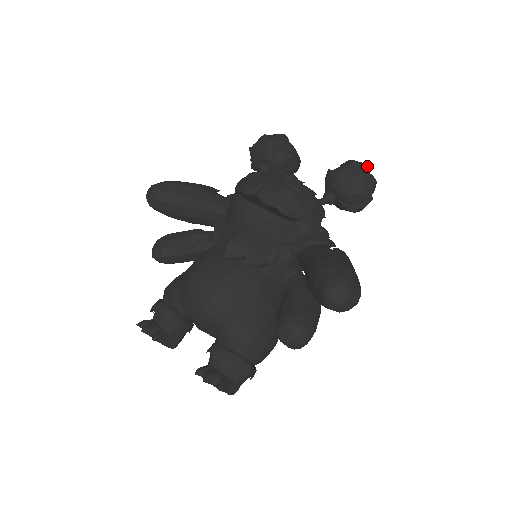
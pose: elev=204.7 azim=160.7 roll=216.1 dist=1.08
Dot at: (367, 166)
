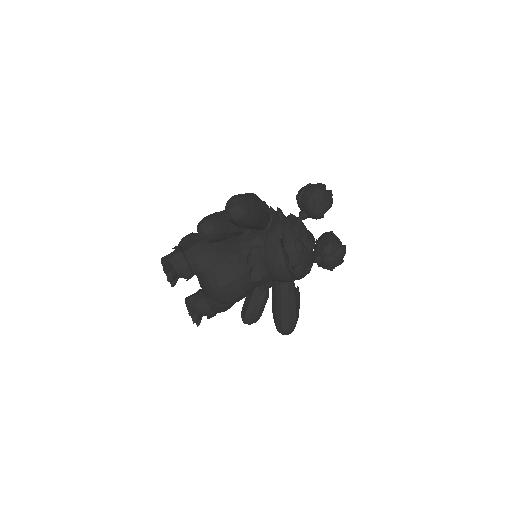
Dot at: occluded
